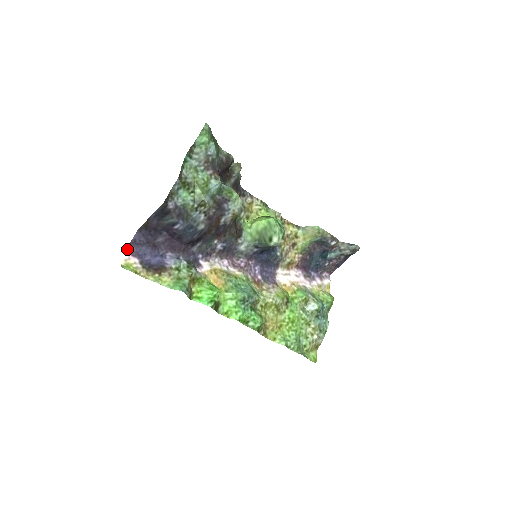
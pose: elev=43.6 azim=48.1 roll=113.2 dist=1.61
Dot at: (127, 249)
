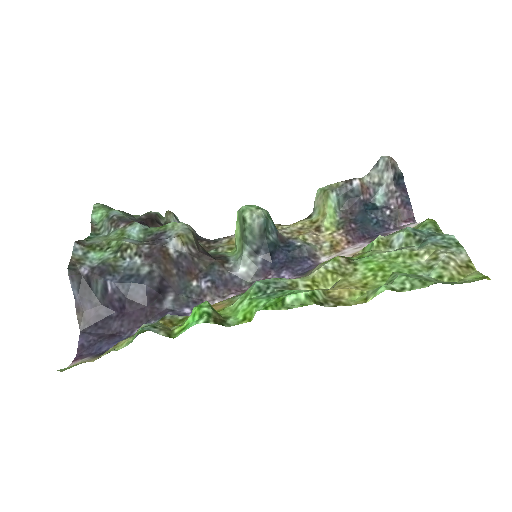
Dot at: (74, 359)
